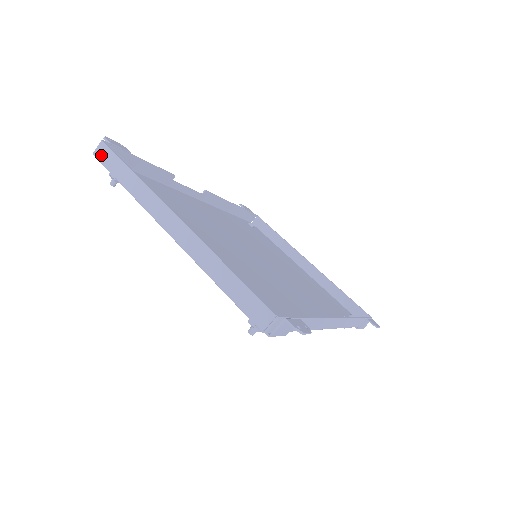
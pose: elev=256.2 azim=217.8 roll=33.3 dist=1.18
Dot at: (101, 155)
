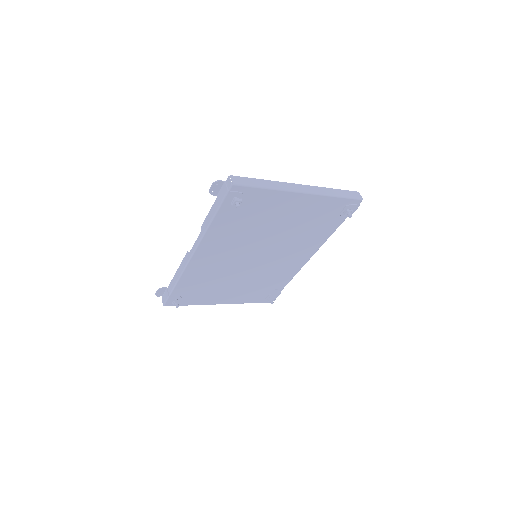
Dot at: (239, 182)
